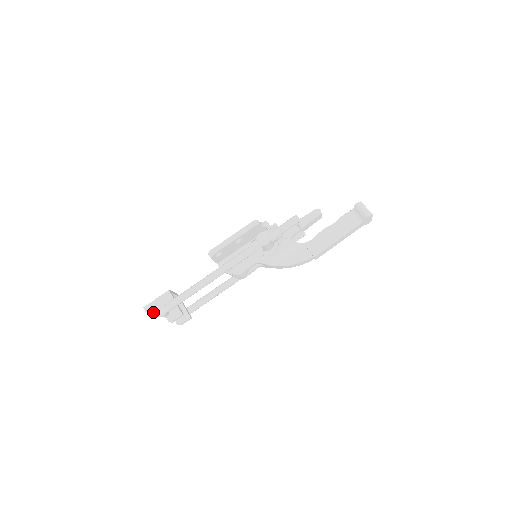
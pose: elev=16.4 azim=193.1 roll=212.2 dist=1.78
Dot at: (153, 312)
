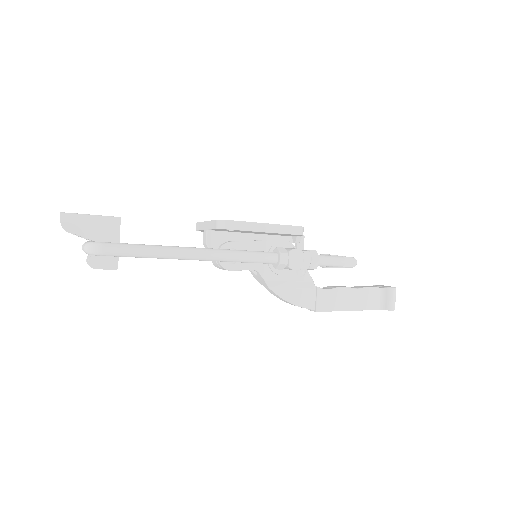
Dot at: (73, 232)
